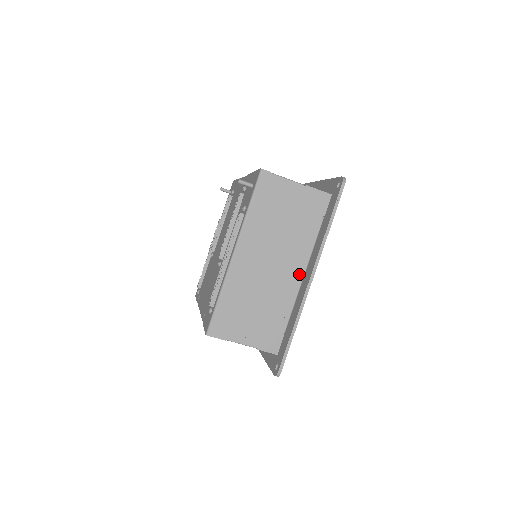
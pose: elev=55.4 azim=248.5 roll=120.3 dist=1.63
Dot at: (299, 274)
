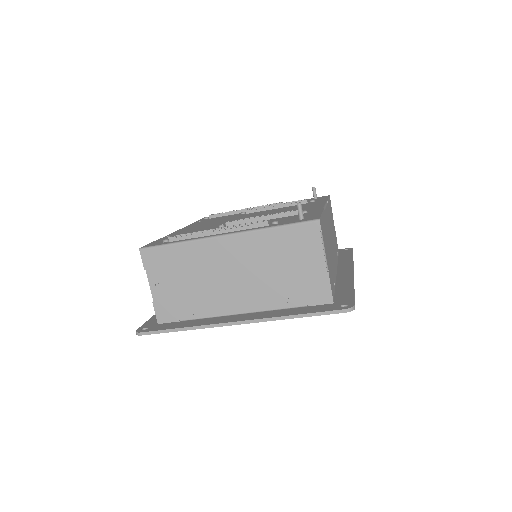
Dot at: (240, 308)
